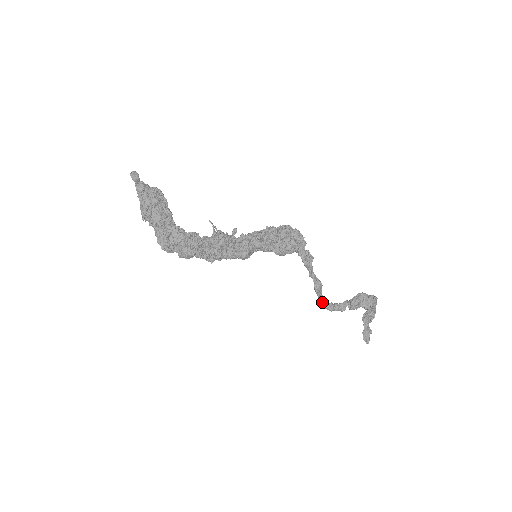
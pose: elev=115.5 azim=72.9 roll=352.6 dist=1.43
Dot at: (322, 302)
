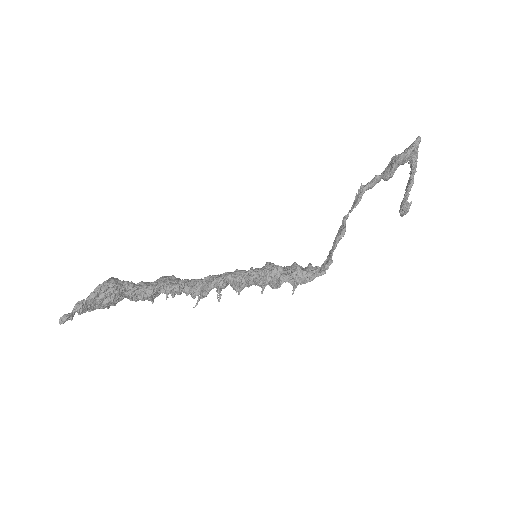
Dot at: (347, 218)
